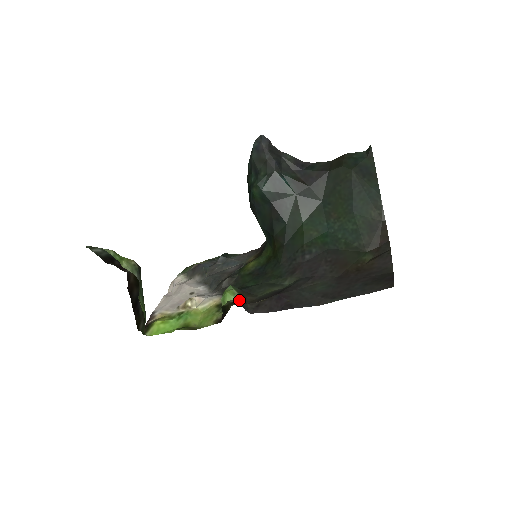
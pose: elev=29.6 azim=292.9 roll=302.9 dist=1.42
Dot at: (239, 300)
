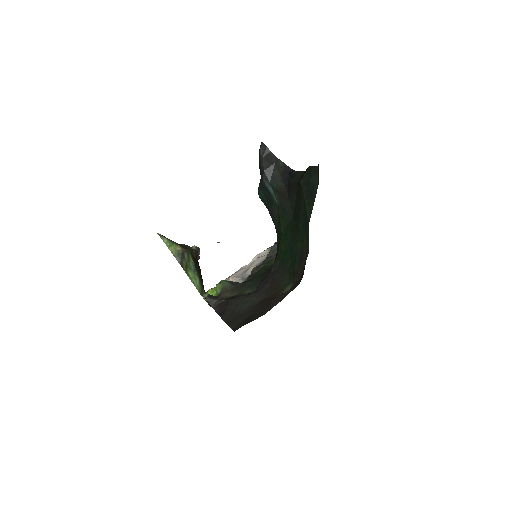
Dot at: (218, 294)
